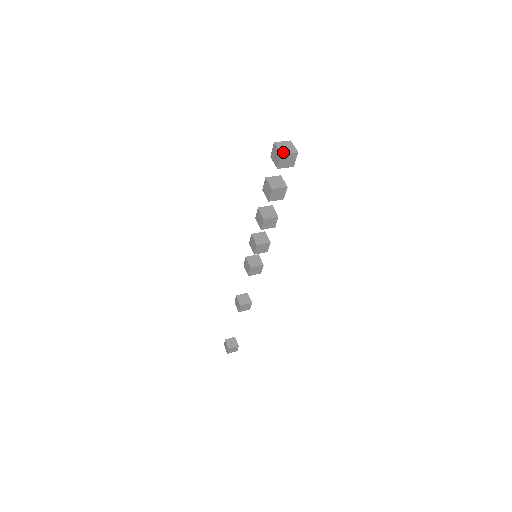
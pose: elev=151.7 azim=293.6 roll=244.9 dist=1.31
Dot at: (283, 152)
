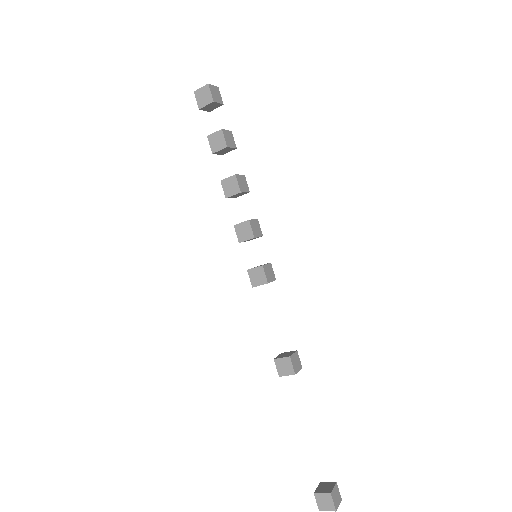
Dot at: (208, 85)
